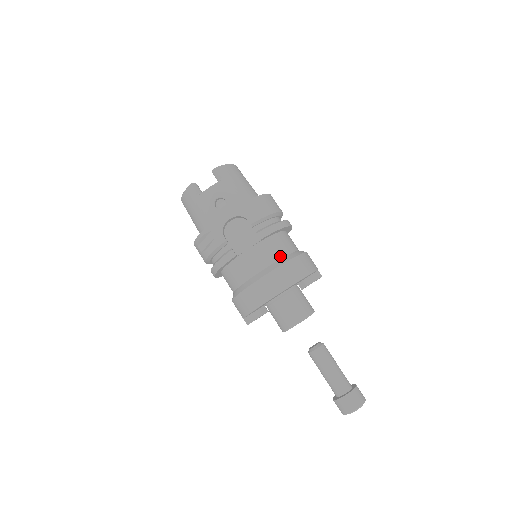
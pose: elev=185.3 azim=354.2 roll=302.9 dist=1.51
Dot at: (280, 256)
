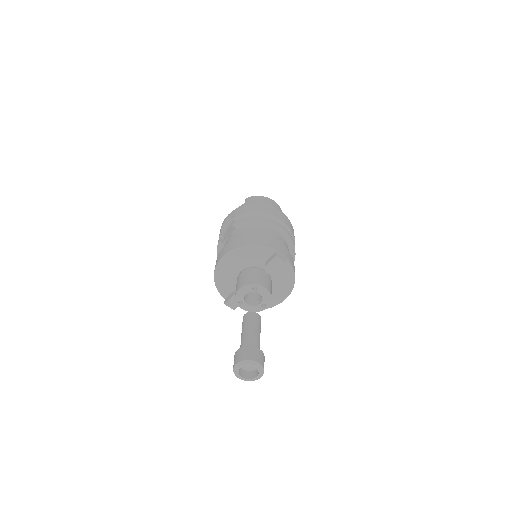
Dot at: occluded
